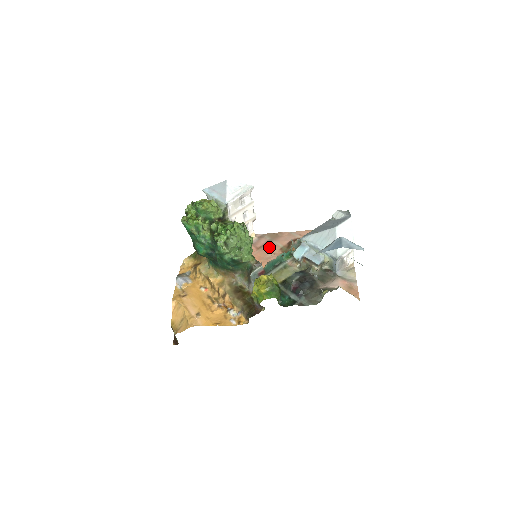
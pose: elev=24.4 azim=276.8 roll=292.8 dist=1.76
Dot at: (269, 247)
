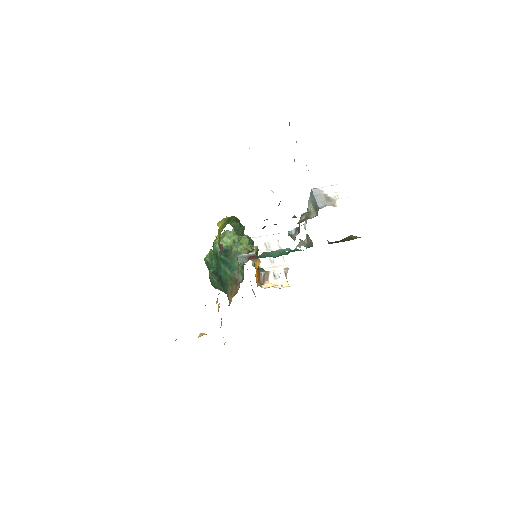
Dot at: occluded
